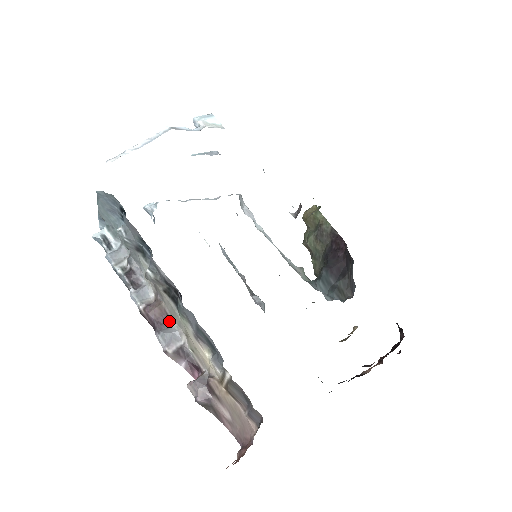
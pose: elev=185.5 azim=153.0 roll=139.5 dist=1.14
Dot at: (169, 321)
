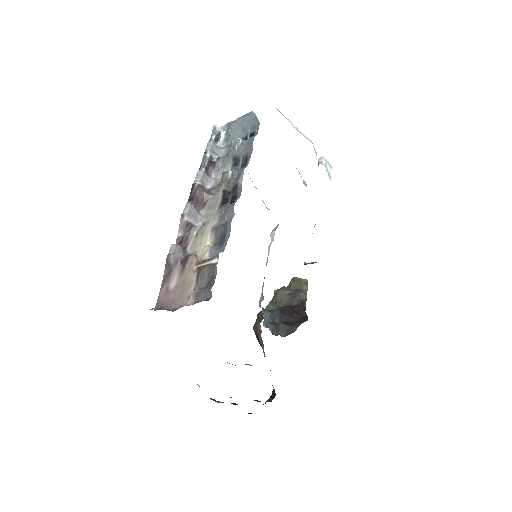
Dot at: (202, 207)
